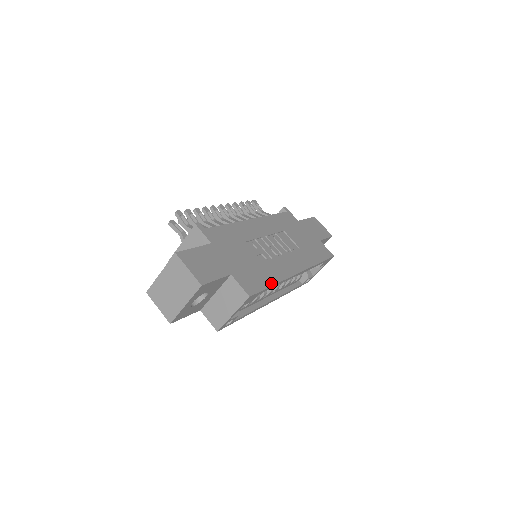
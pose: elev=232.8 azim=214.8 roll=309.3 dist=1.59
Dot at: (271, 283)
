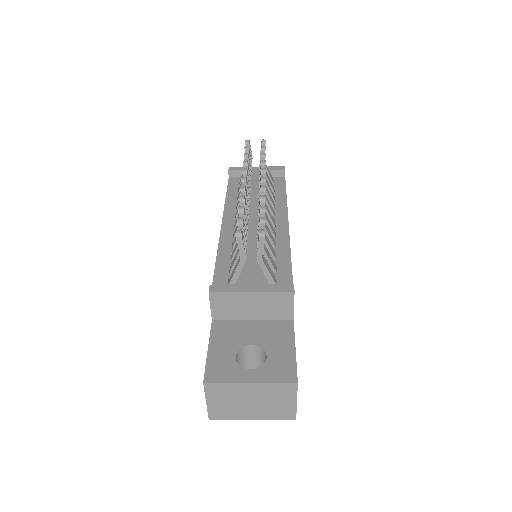
Dot at: occluded
